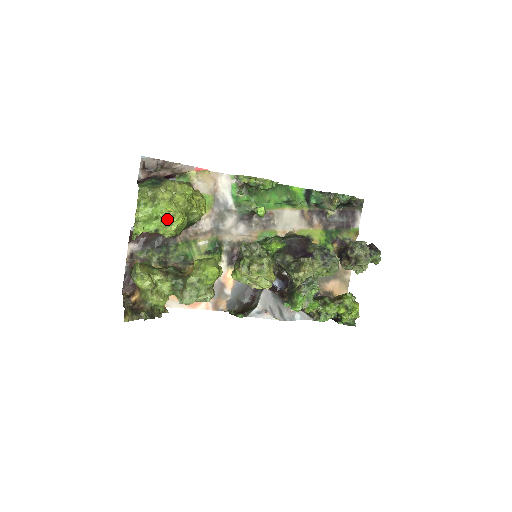
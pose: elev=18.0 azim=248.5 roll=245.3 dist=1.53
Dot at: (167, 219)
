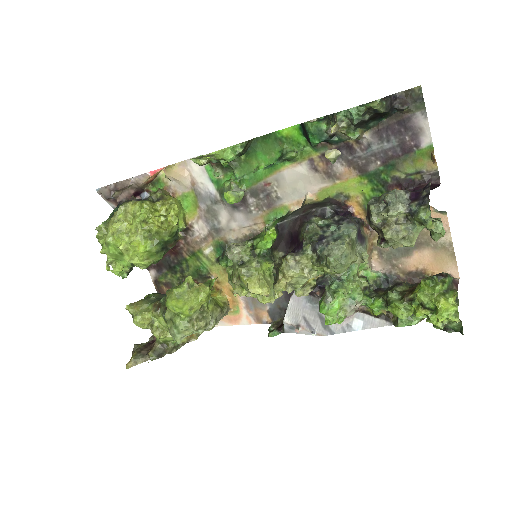
Dot at: (125, 254)
